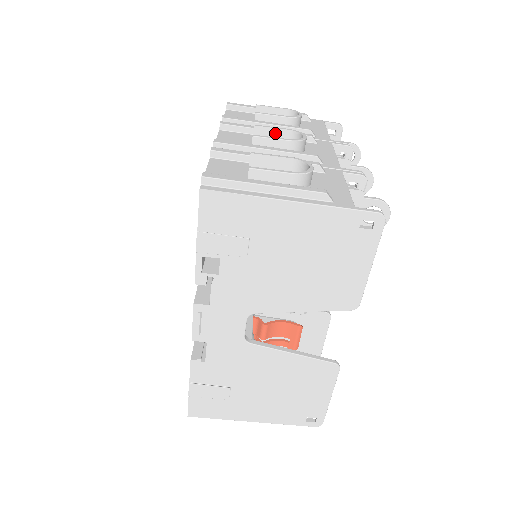
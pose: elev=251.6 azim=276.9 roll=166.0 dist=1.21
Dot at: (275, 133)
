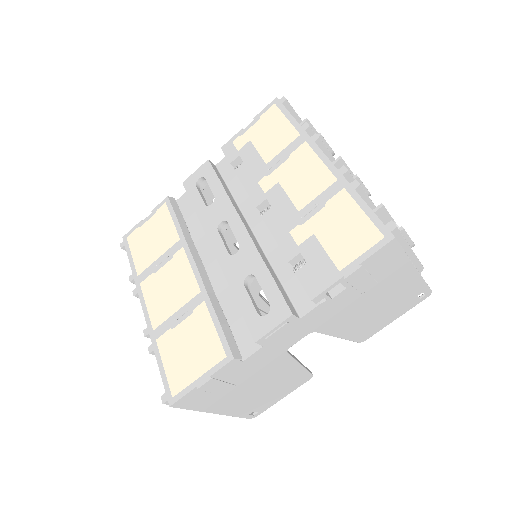
Dot at: occluded
